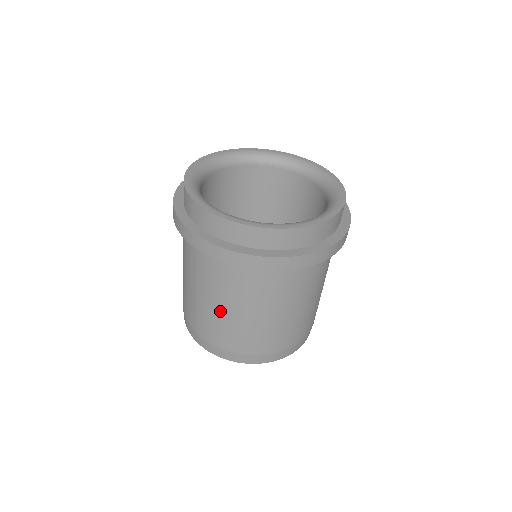
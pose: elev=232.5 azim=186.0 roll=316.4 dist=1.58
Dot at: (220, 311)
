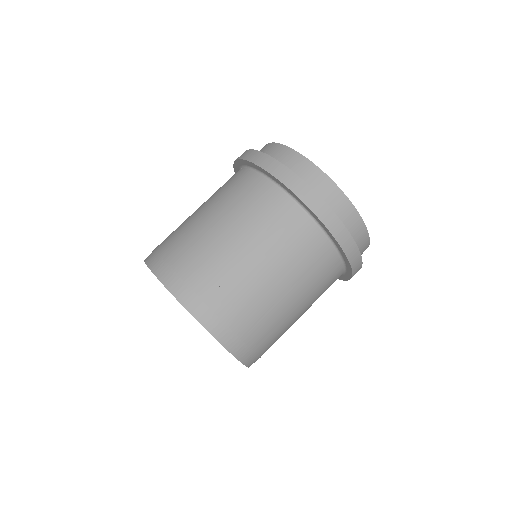
Dot at: (254, 266)
